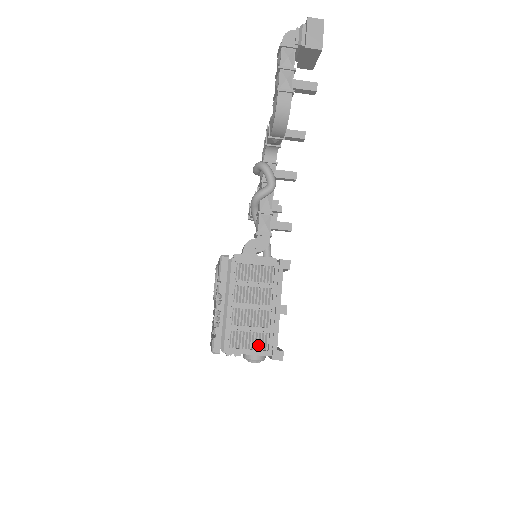
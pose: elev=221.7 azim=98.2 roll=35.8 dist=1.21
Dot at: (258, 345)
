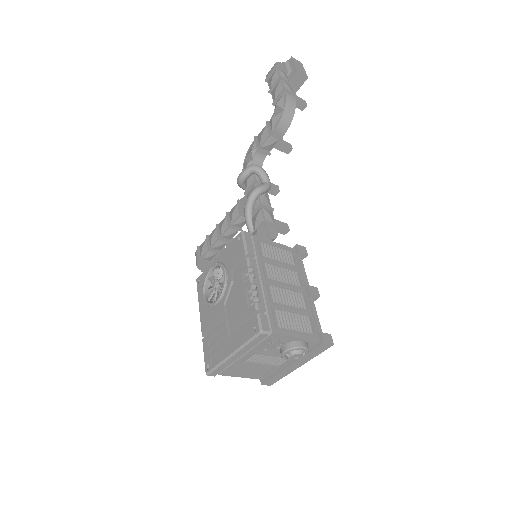
Dot at: (302, 329)
